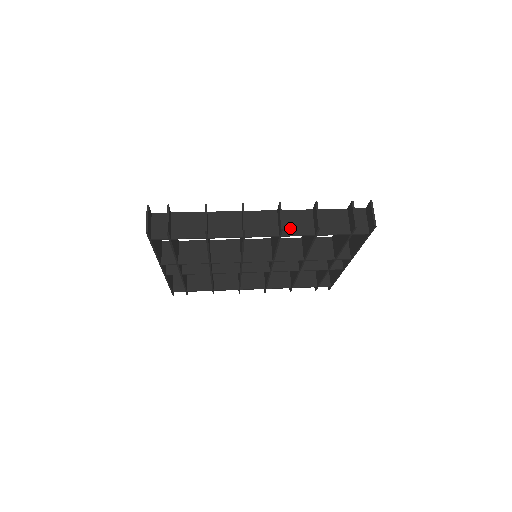
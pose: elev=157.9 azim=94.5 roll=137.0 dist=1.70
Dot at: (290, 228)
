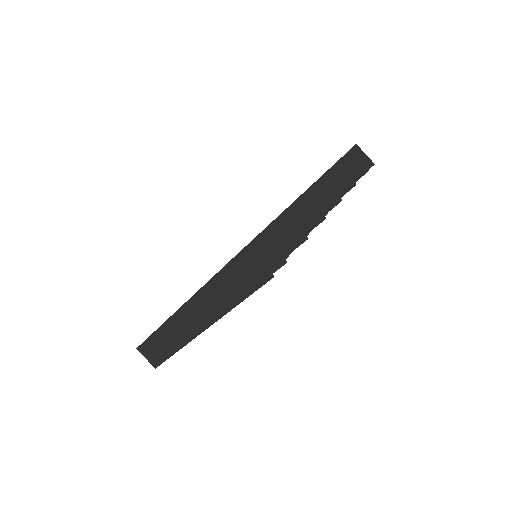
Dot at: occluded
